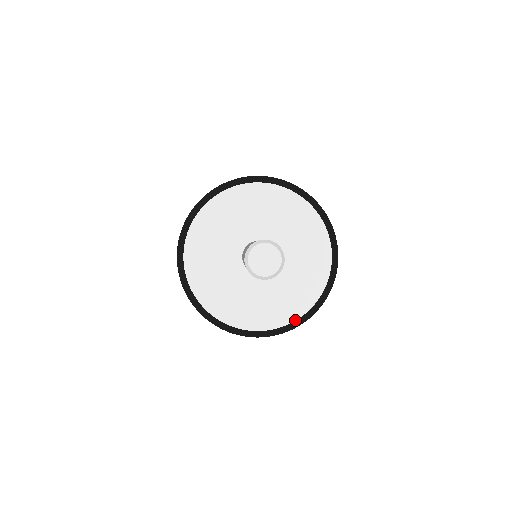
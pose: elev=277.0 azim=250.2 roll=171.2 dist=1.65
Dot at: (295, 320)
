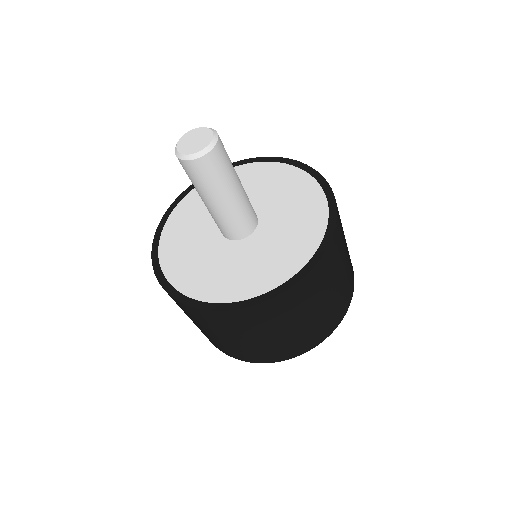
Dot at: (320, 243)
